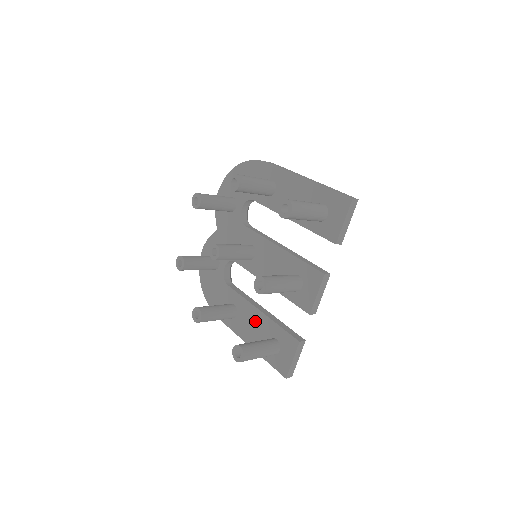
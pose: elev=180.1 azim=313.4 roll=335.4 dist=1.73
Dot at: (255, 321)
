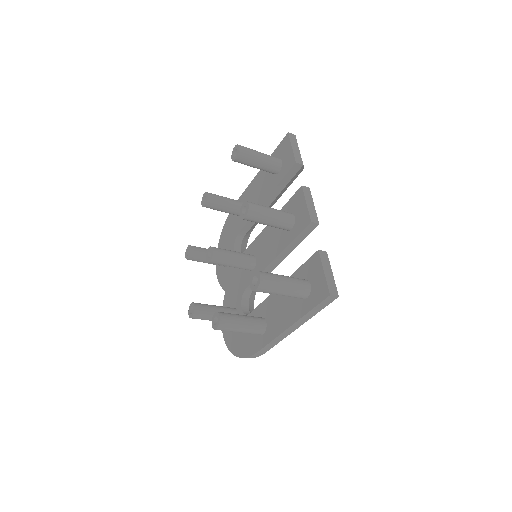
Dot at: (281, 299)
